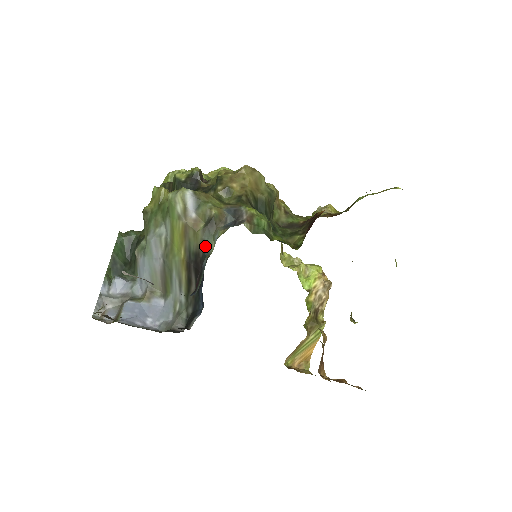
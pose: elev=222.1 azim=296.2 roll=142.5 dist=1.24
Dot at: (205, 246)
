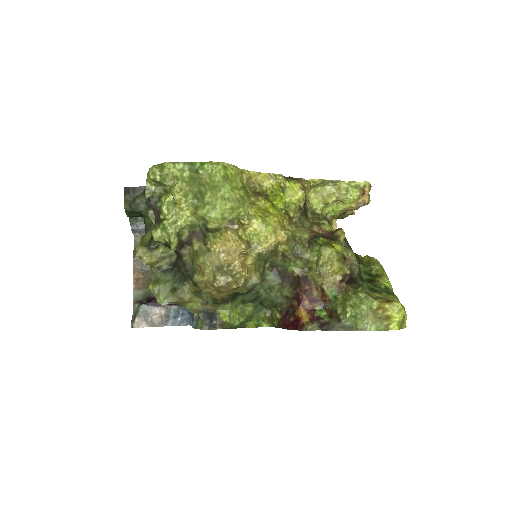
Dot at: occluded
